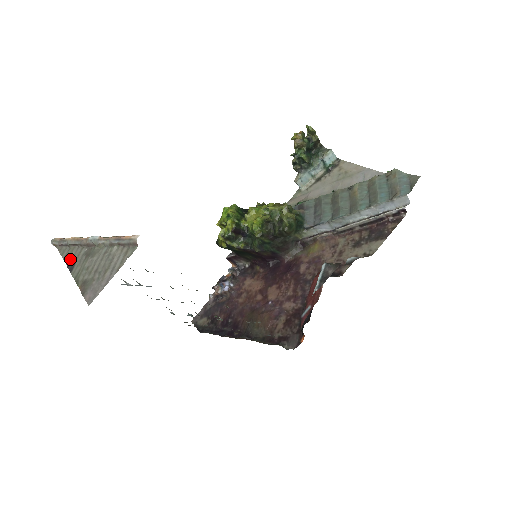
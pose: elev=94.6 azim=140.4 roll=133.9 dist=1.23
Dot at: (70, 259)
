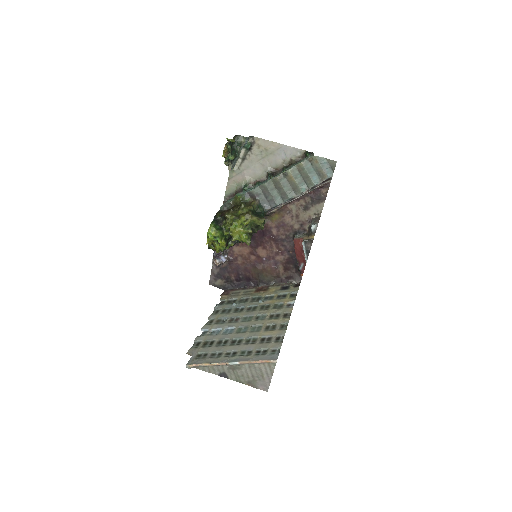
Dot at: (217, 372)
